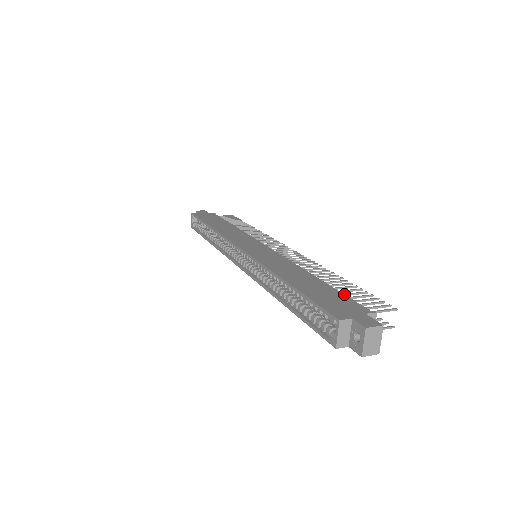
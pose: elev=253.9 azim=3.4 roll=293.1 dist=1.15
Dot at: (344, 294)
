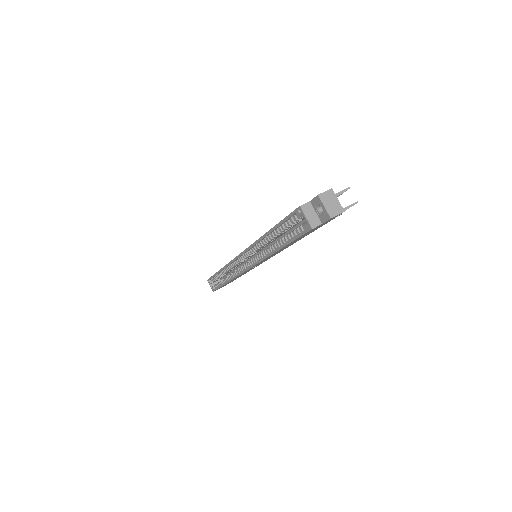
Dot at: occluded
